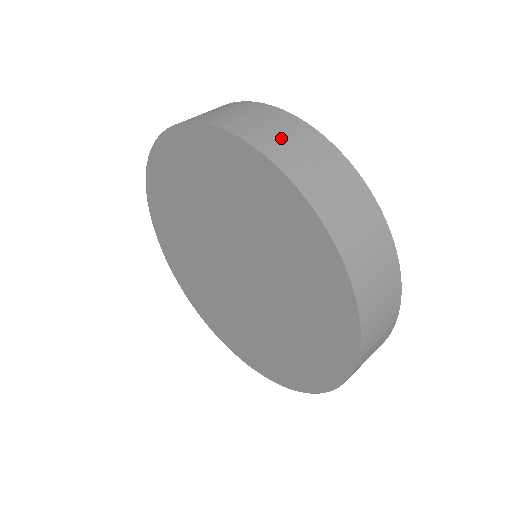
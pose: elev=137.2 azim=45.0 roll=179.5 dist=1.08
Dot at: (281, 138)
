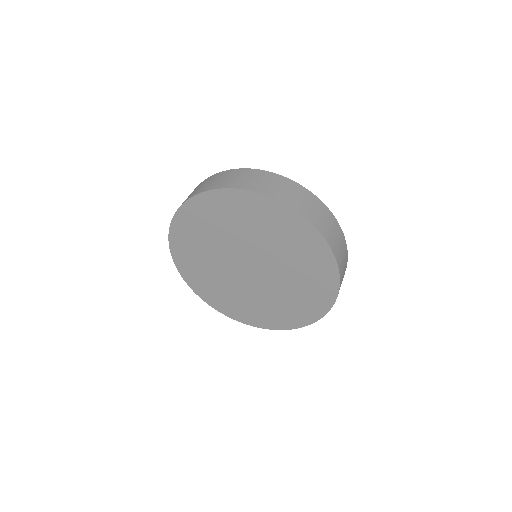
Dot at: (276, 188)
